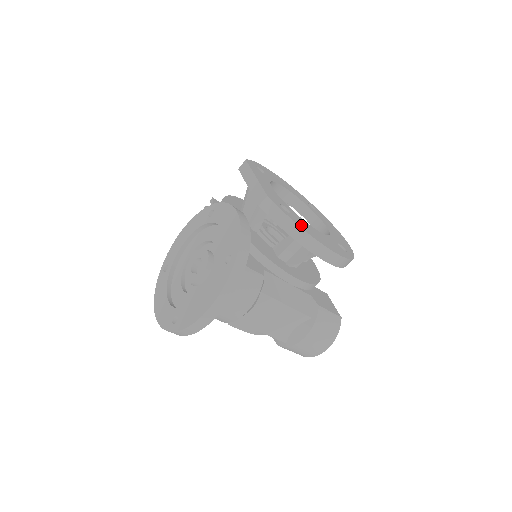
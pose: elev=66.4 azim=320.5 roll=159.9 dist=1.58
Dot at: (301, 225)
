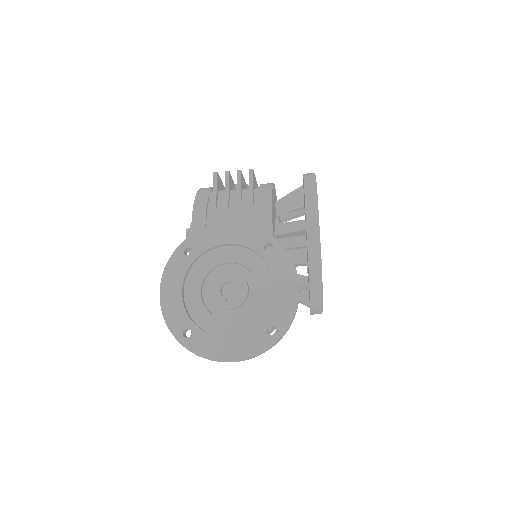
Dot at: occluded
